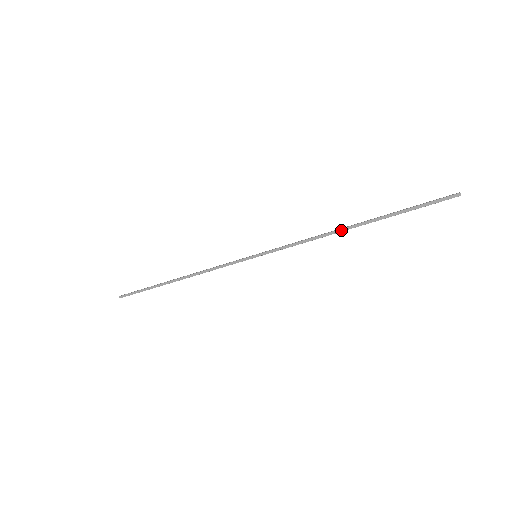
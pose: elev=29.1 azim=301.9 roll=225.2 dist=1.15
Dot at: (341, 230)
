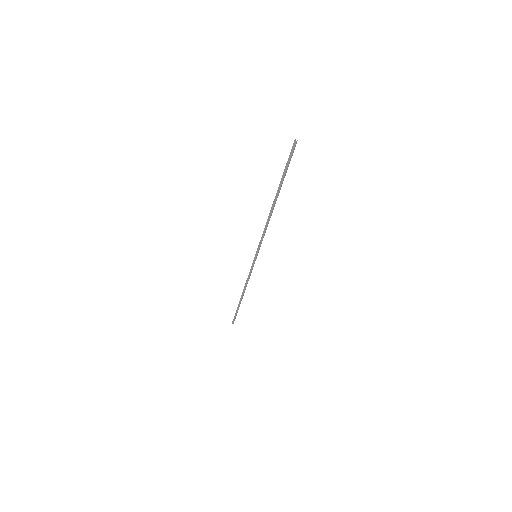
Dot at: (271, 210)
